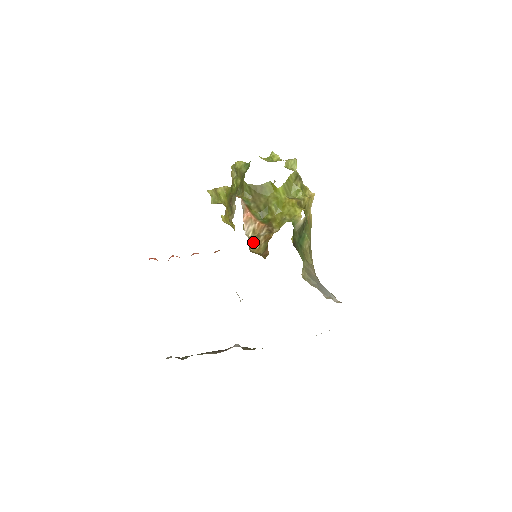
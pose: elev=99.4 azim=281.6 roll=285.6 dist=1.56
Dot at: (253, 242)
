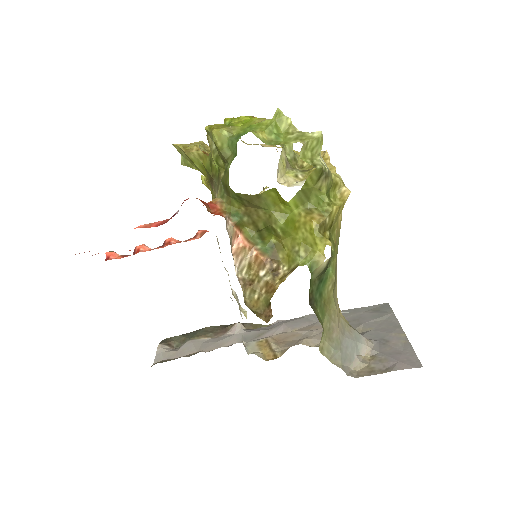
Dot at: (249, 289)
